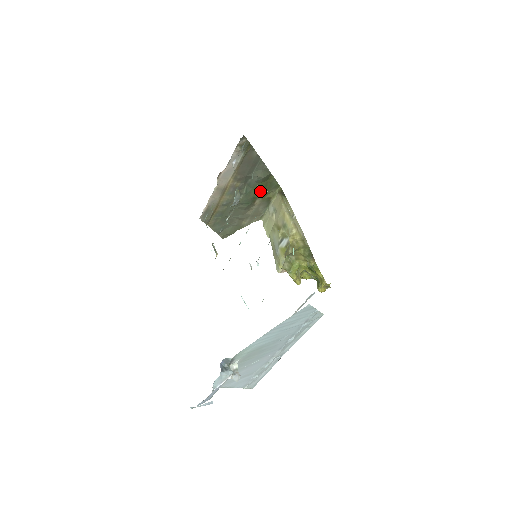
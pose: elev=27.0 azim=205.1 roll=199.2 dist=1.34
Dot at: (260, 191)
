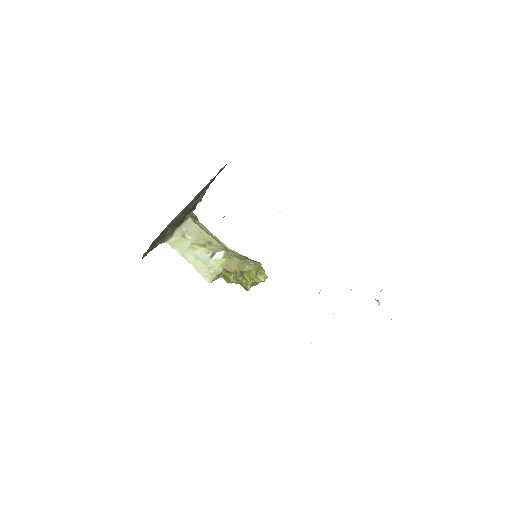
Dot at: (188, 213)
